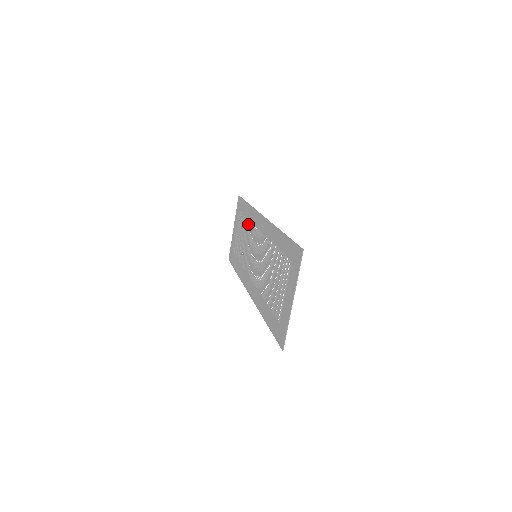
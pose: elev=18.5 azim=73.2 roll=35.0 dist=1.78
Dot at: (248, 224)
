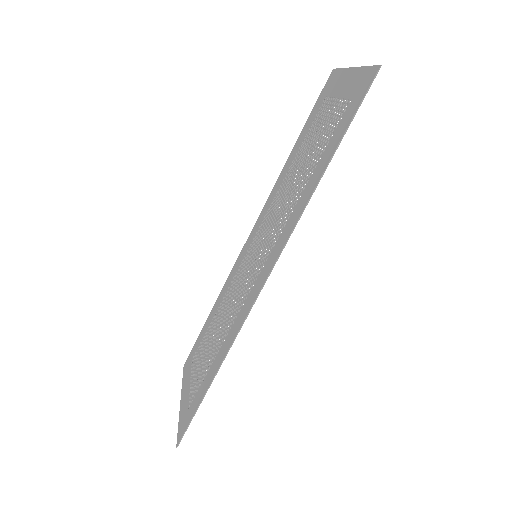
Dot at: (221, 304)
